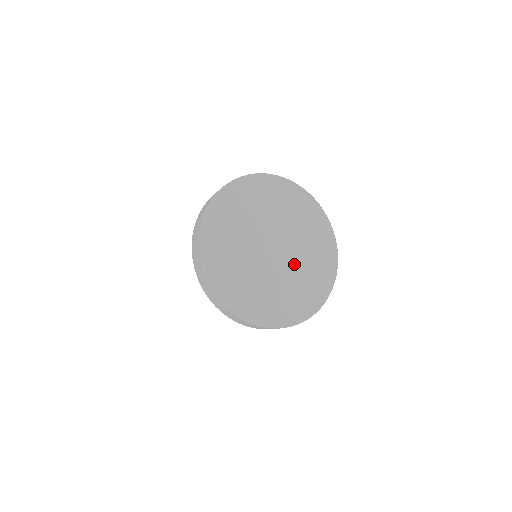
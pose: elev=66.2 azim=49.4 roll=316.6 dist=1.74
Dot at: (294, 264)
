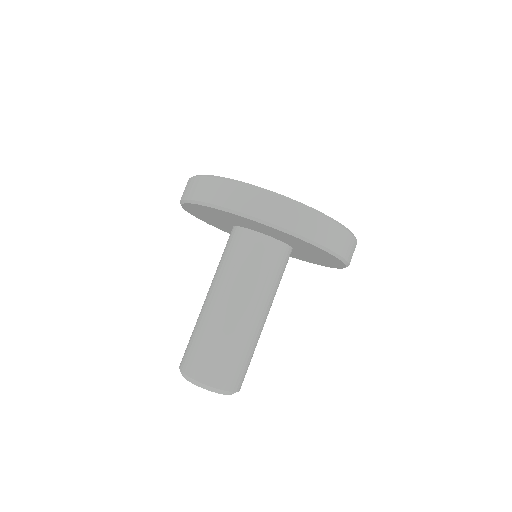
Dot at: occluded
